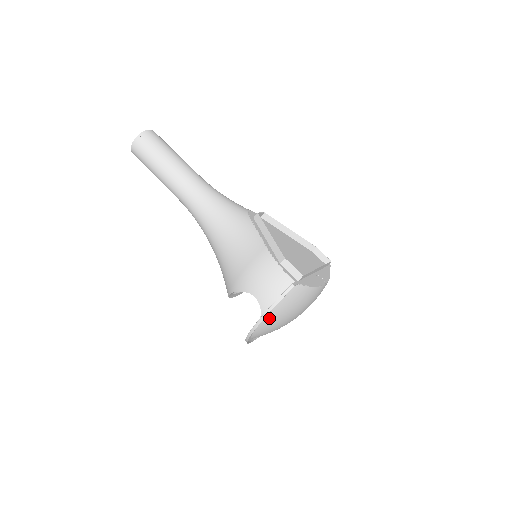
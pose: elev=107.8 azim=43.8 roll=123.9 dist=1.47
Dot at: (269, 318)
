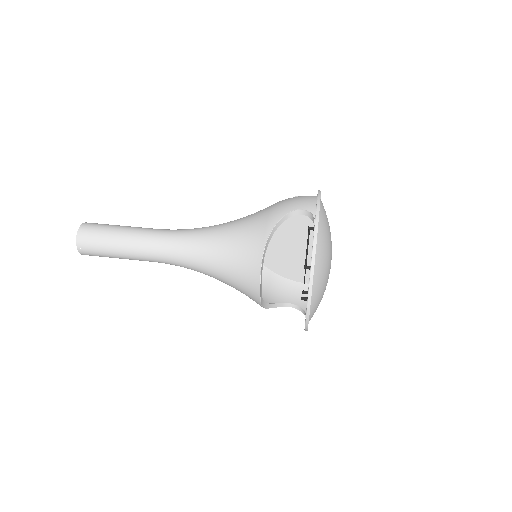
Dot at: (320, 220)
